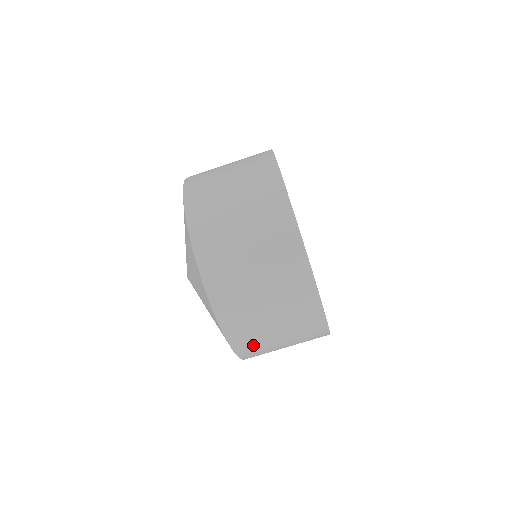
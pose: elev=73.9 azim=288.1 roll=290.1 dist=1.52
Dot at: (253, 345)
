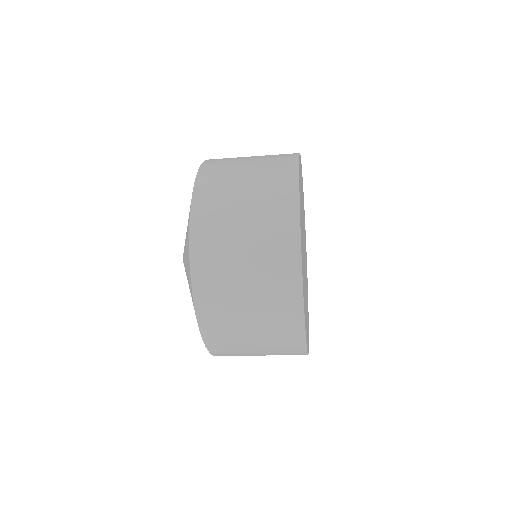
Dot at: occluded
